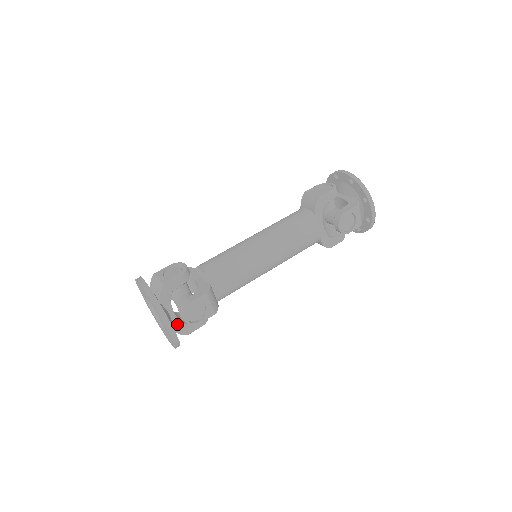
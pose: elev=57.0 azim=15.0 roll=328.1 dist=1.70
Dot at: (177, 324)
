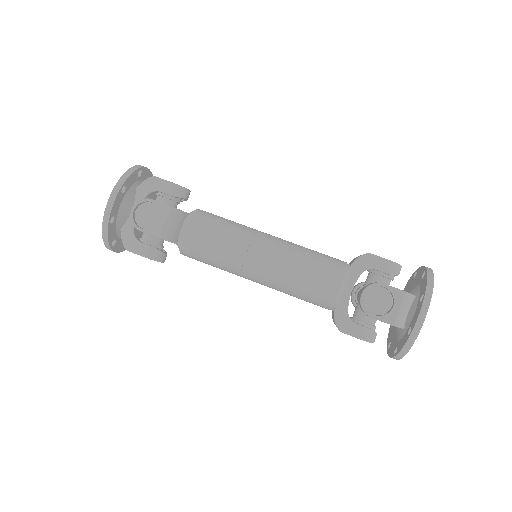
Dot at: (129, 227)
